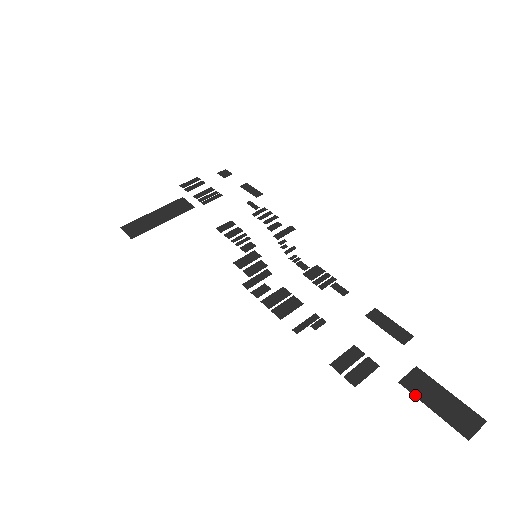
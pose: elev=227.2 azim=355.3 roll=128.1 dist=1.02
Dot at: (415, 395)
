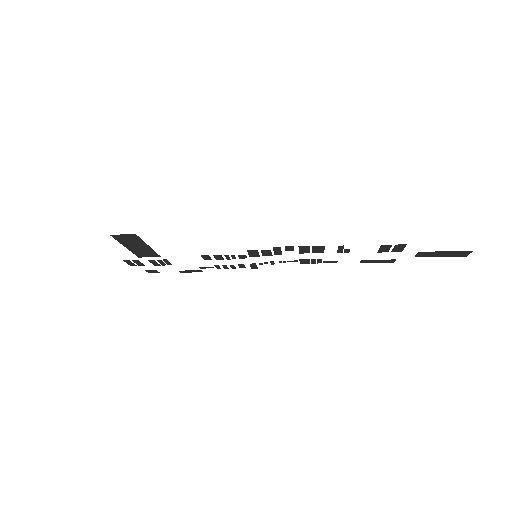
Dot at: occluded
